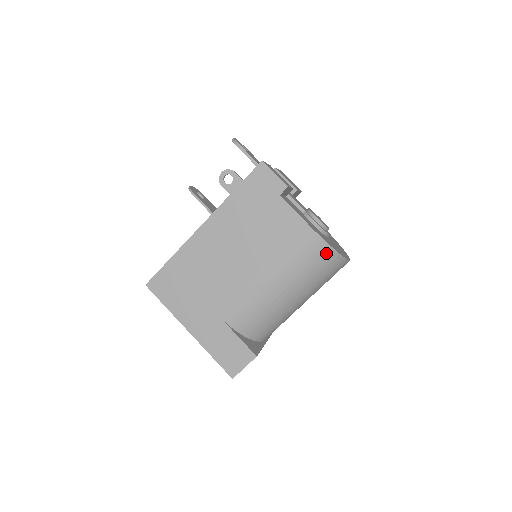
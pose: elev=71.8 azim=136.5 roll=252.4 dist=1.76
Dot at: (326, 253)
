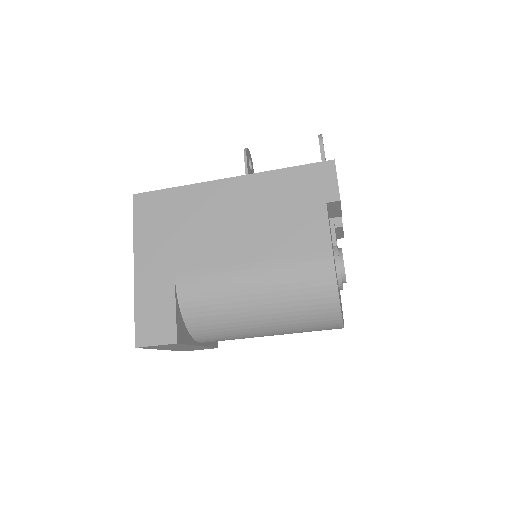
Dot at: (328, 294)
